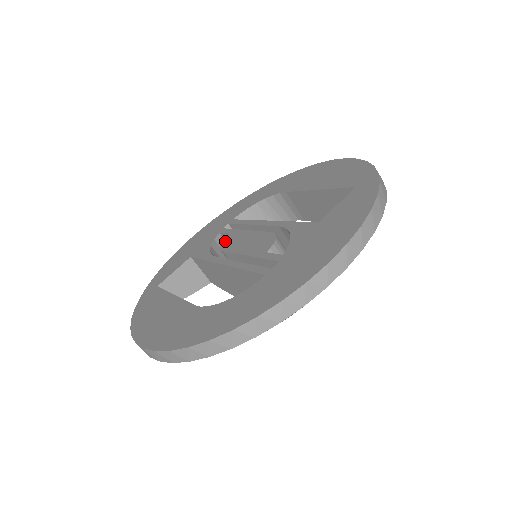
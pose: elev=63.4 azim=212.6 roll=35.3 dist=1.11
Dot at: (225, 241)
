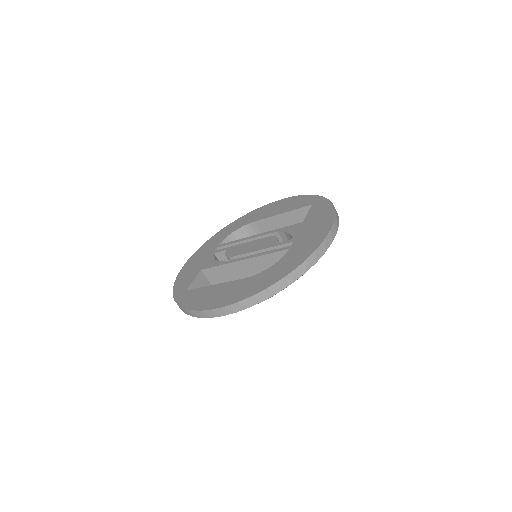
Dot at: (228, 253)
